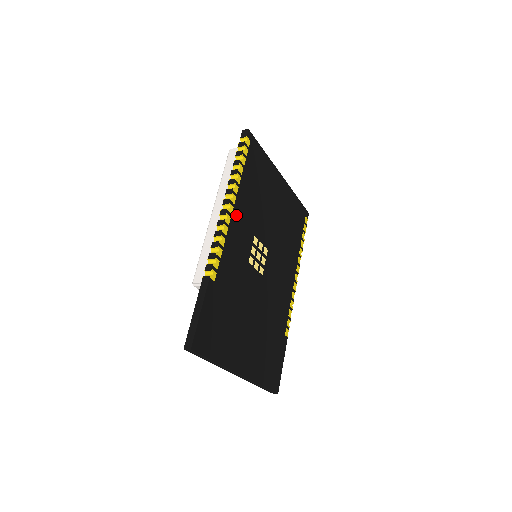
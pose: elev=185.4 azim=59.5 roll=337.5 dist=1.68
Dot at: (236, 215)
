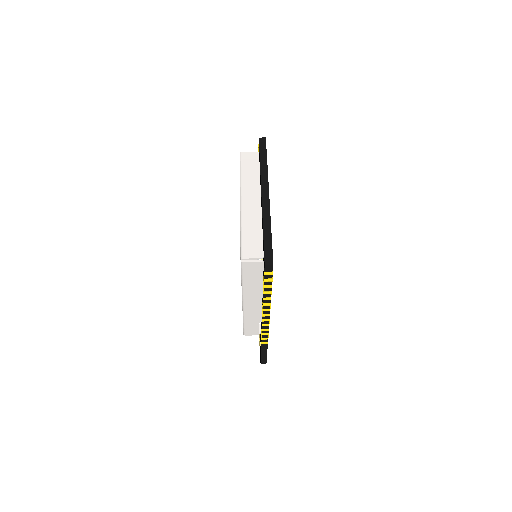
Dot at: occluded
